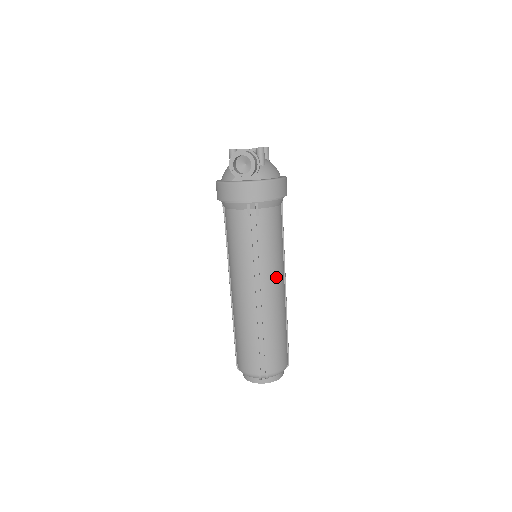
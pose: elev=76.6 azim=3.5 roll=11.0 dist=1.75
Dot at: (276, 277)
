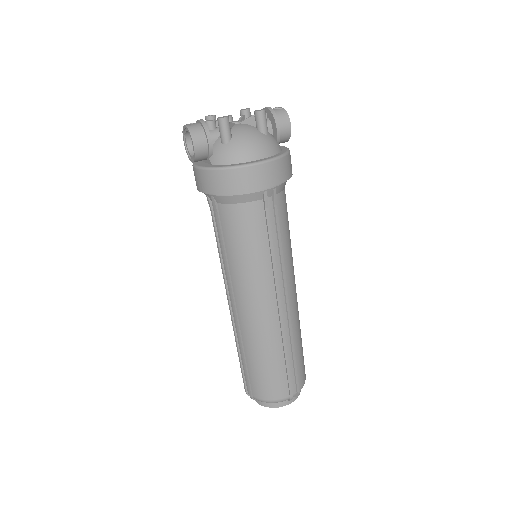
Dot at: (251, 293)
